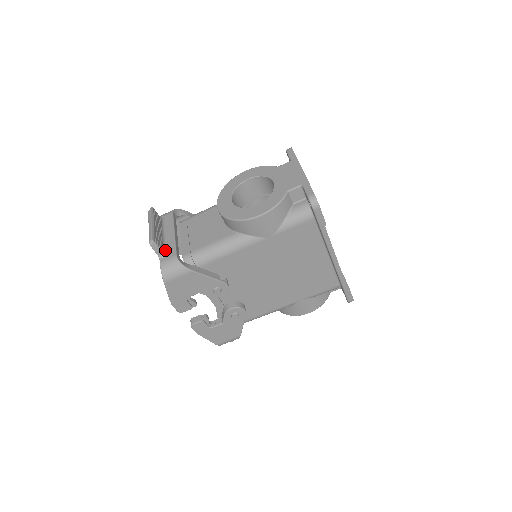
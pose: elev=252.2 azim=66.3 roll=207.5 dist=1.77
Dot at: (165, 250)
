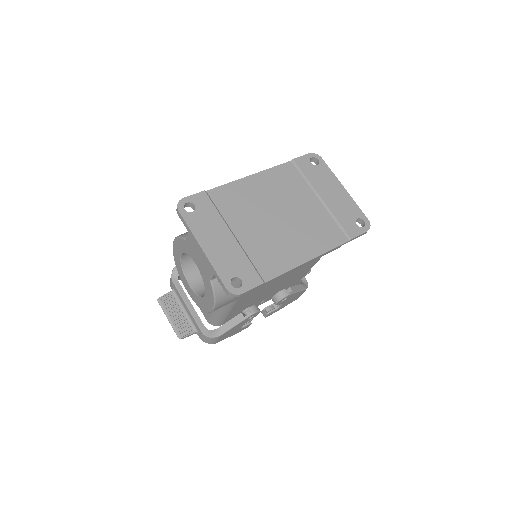
Dot at: (194, 327)
